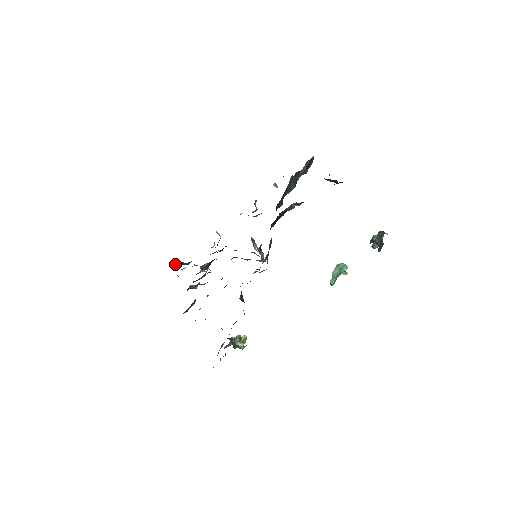
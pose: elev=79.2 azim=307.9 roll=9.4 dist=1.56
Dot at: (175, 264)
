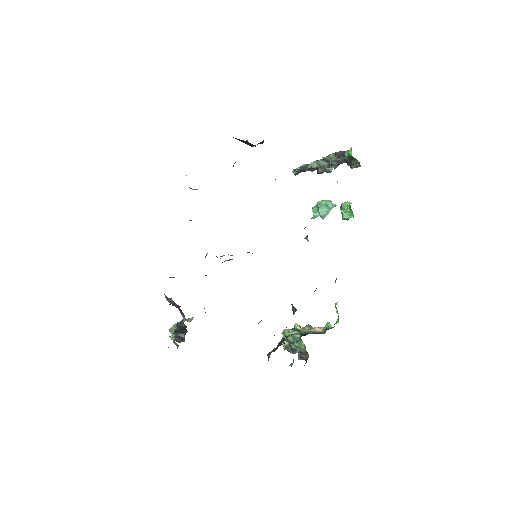
Dot at: (178, 337)
